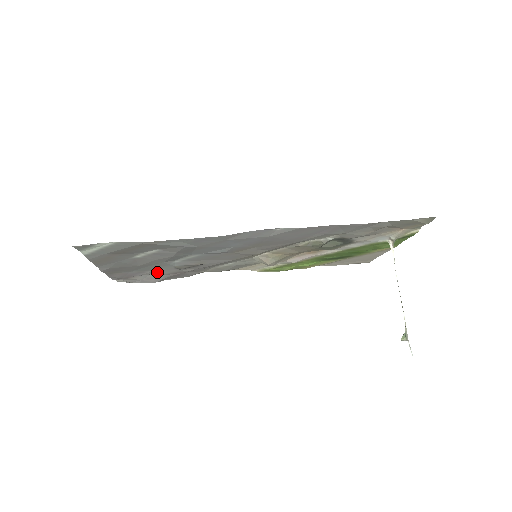
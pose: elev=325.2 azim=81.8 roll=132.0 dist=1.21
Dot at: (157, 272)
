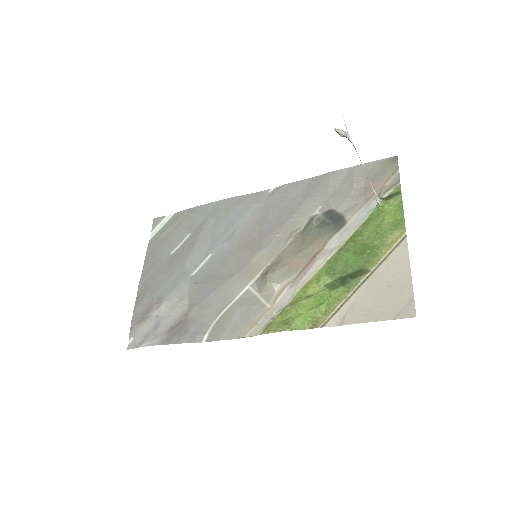
Dot at: (169, 308)
